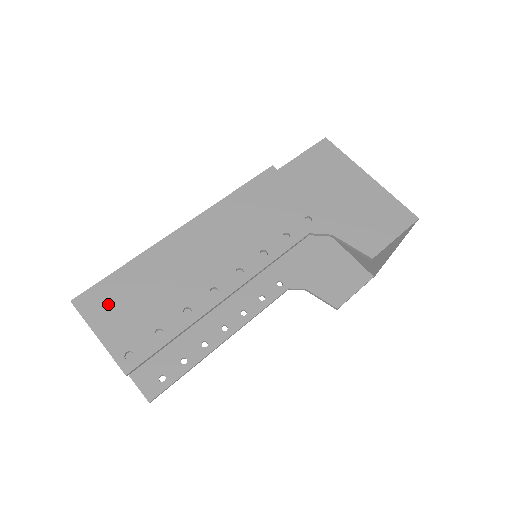
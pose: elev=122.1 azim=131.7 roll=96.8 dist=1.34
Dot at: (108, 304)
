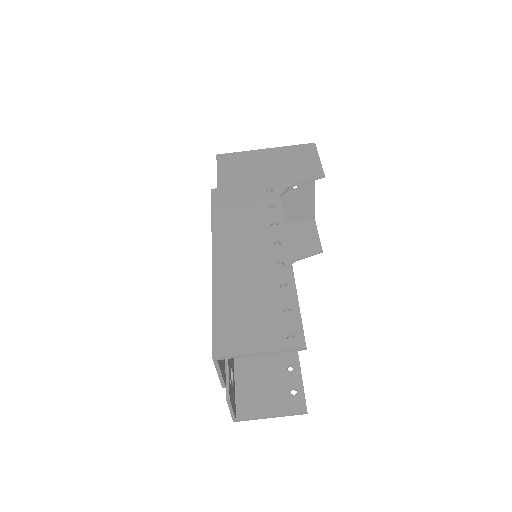
Dot at: (237, 333)
